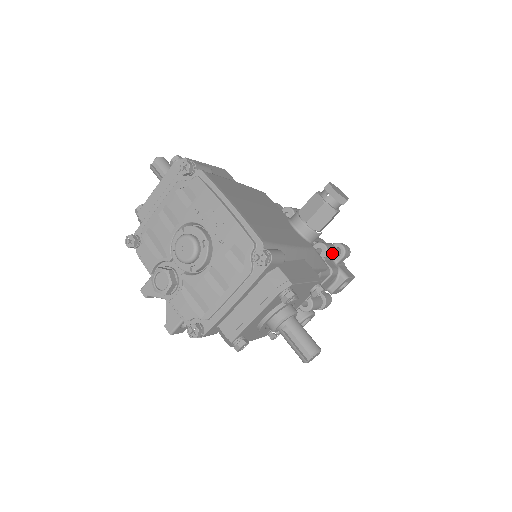
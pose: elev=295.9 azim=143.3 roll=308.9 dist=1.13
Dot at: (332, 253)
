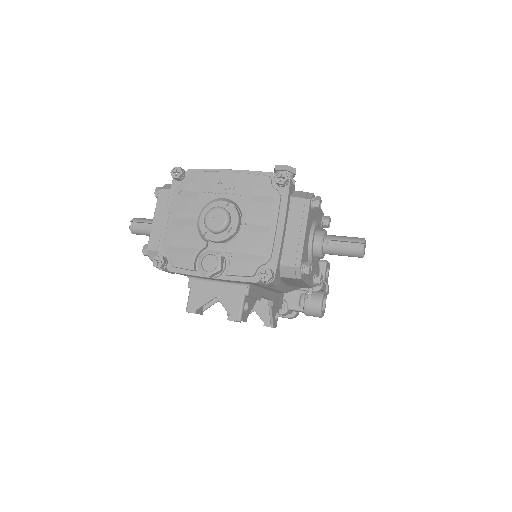
Dot at: occluded
